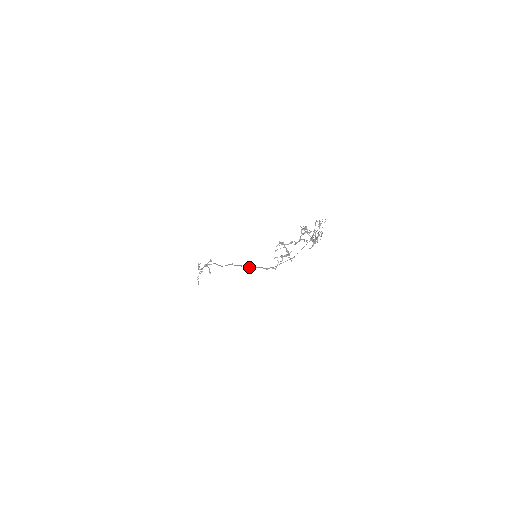
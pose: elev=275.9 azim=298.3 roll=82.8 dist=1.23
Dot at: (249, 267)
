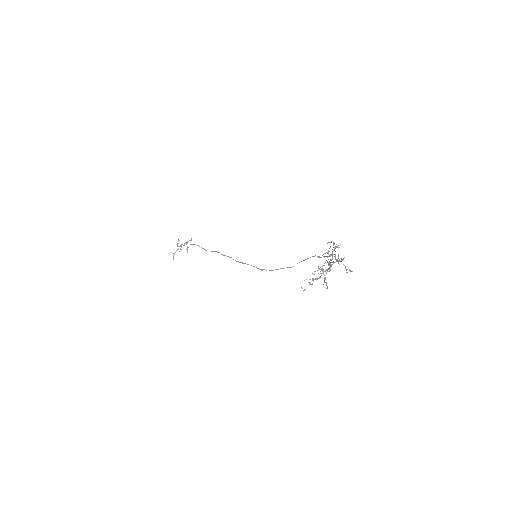
Dot at: occluded
